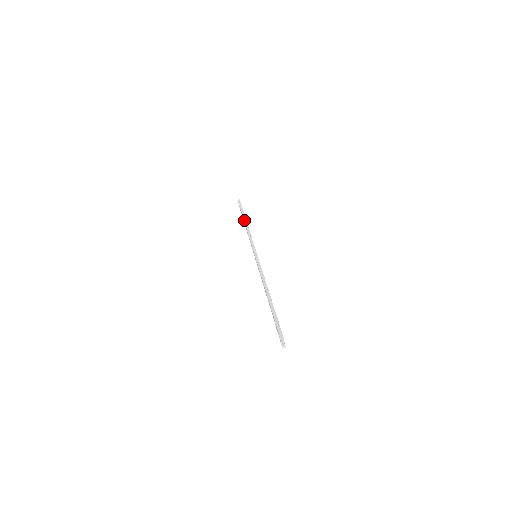
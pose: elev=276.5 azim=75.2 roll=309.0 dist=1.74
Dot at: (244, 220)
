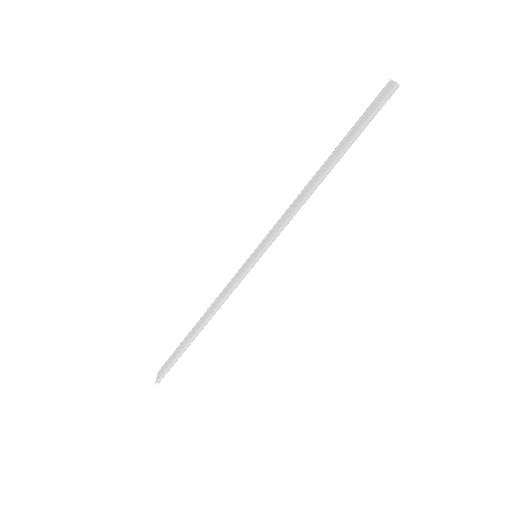
Dot at: (324, 174)
